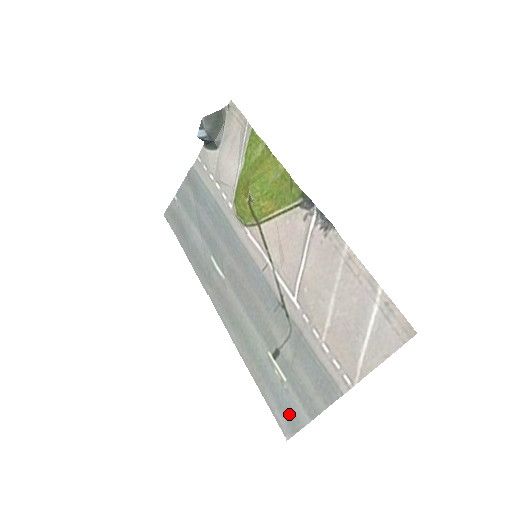
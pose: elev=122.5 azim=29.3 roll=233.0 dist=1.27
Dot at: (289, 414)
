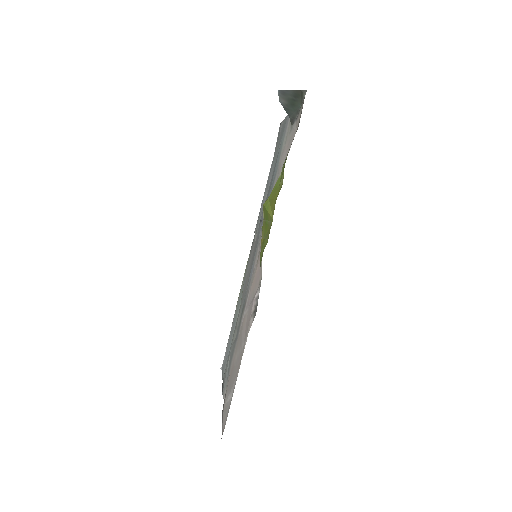
Dot at: (225, 360)
